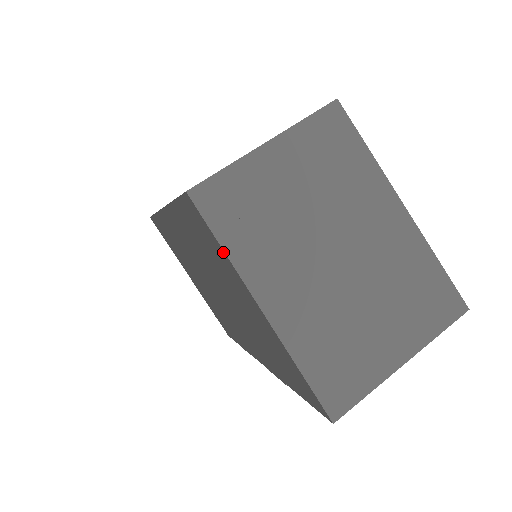
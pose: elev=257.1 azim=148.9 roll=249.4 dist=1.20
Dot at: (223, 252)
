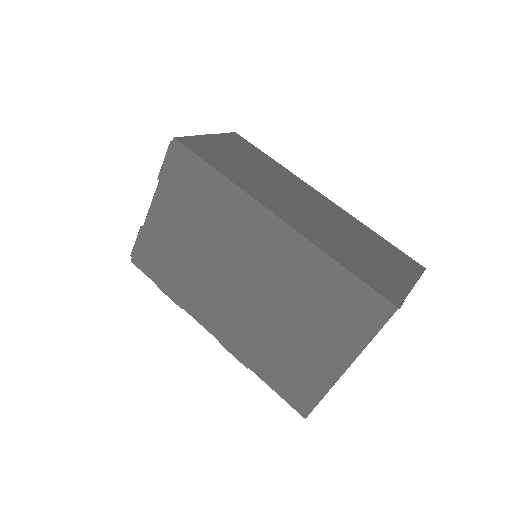
Dot at: (370, 337)
